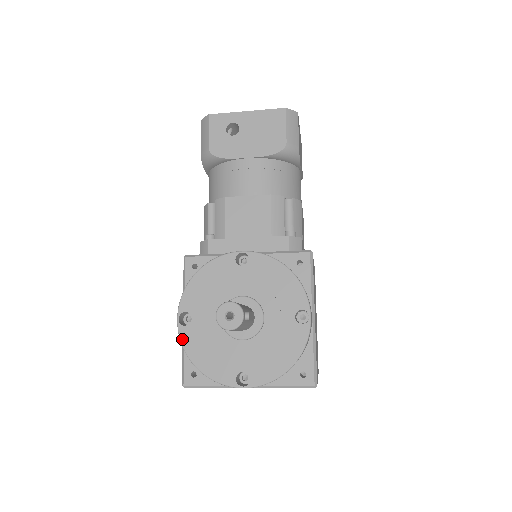
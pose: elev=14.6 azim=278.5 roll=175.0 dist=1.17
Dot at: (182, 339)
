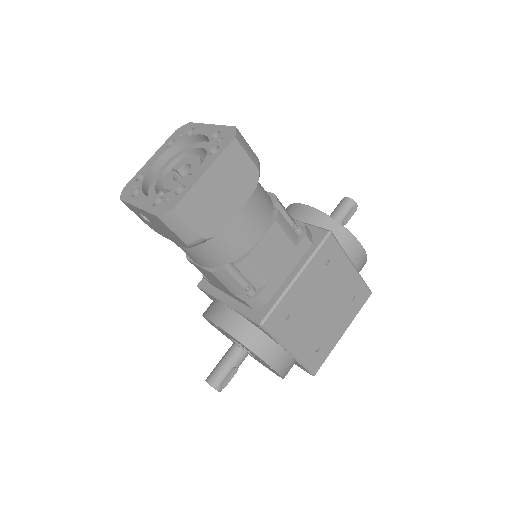
Dot at: occluded
